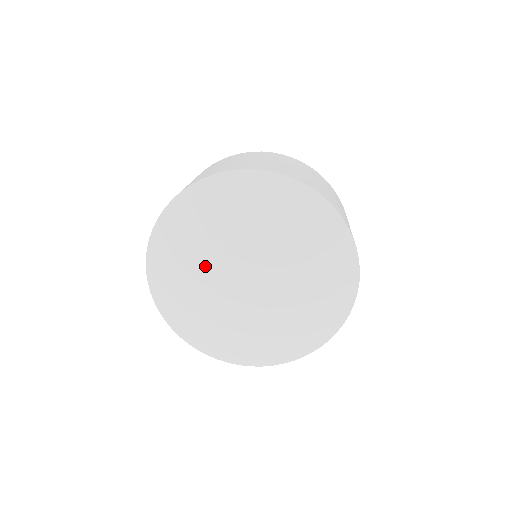
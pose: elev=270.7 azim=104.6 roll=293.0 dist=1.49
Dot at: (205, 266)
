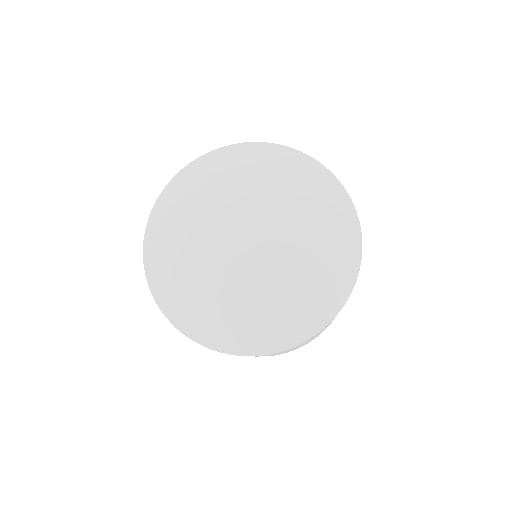
Dot at: (202, 249)
